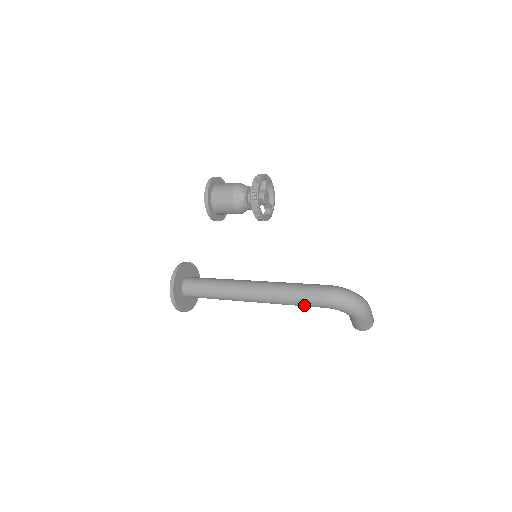
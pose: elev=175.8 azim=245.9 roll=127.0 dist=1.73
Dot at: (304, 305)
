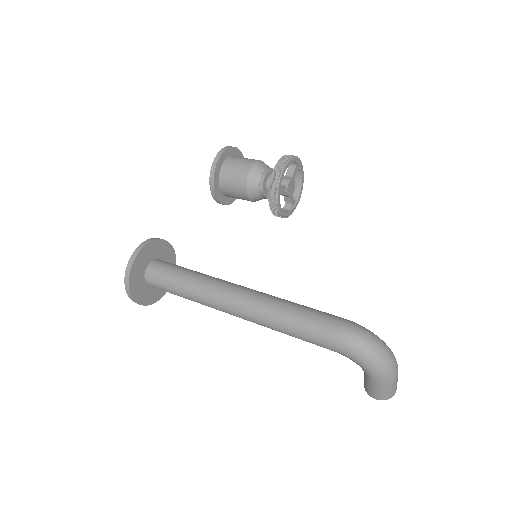
Dot at: (303, 338)
